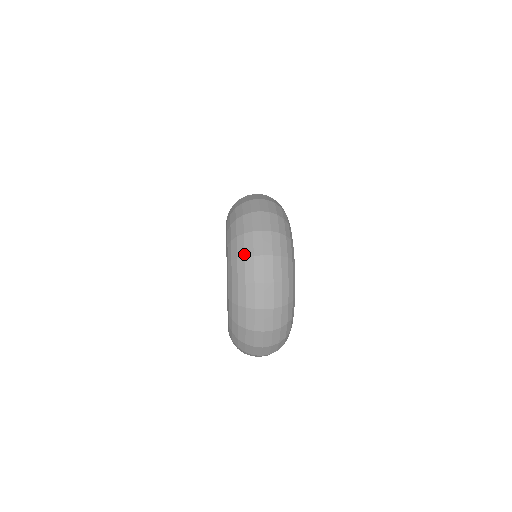
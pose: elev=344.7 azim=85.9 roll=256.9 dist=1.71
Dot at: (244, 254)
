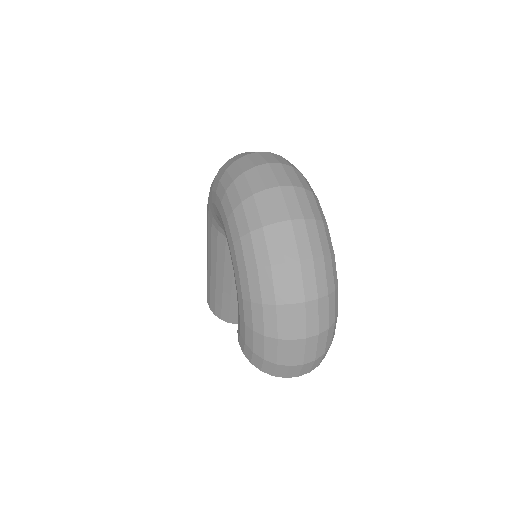
Dot at: (241, 171)
